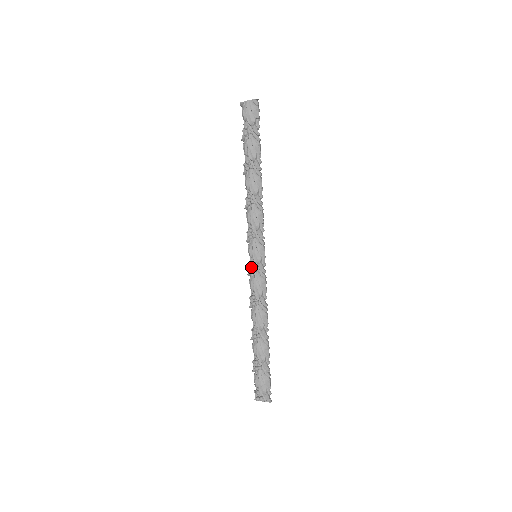
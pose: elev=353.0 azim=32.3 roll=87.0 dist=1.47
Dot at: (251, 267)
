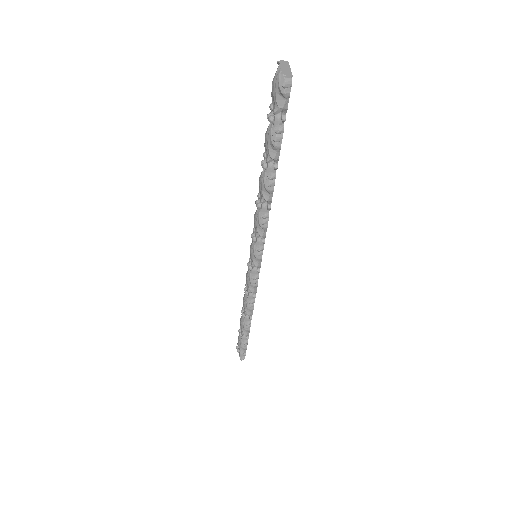
Dot at: occluded
